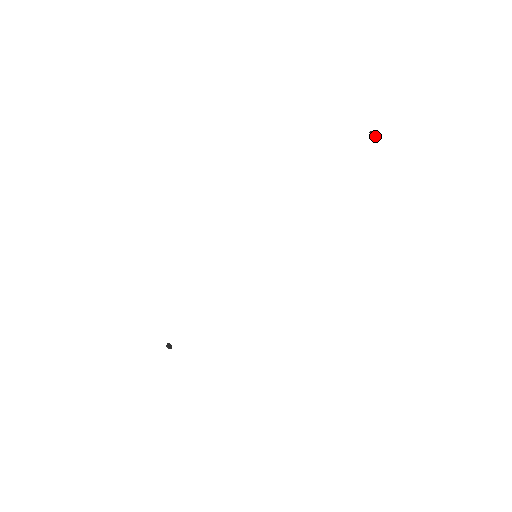
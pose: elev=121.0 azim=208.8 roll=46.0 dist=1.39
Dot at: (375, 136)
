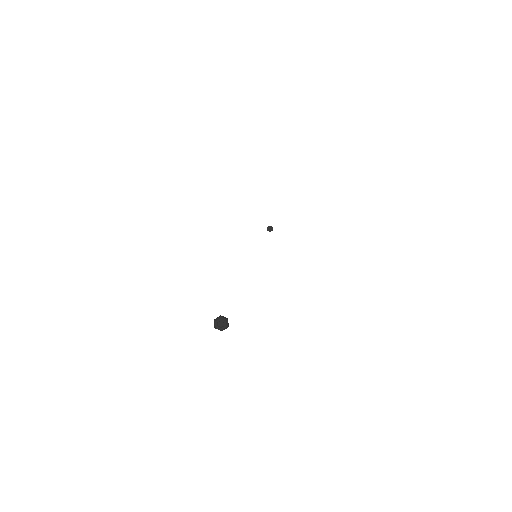
Dot at: (224, 329)
